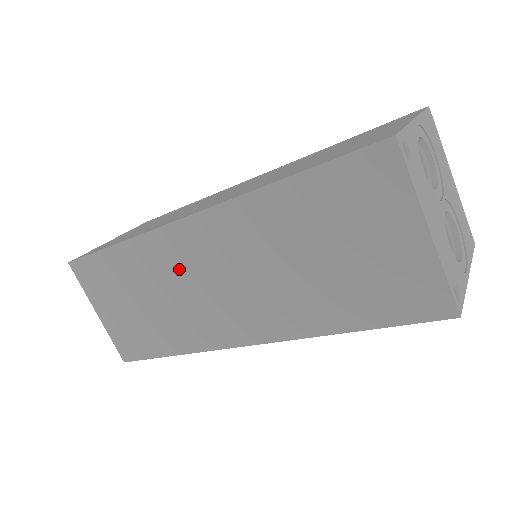
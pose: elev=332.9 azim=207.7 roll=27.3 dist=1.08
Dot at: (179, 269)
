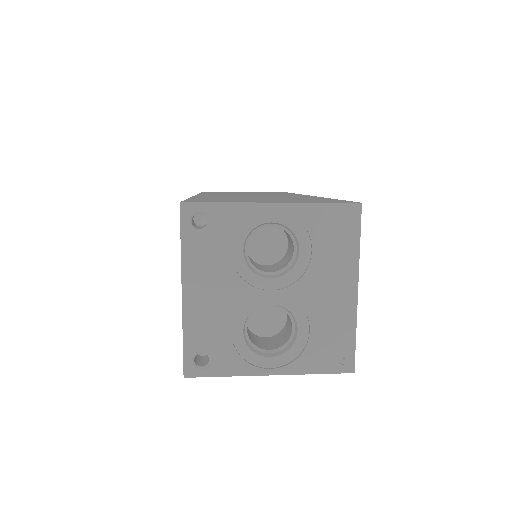
Dot at: occluded
